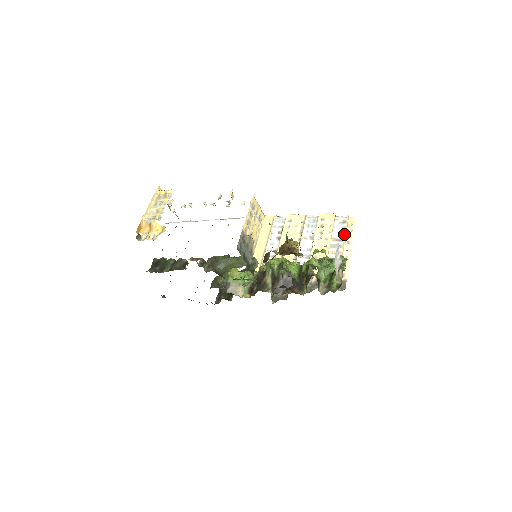
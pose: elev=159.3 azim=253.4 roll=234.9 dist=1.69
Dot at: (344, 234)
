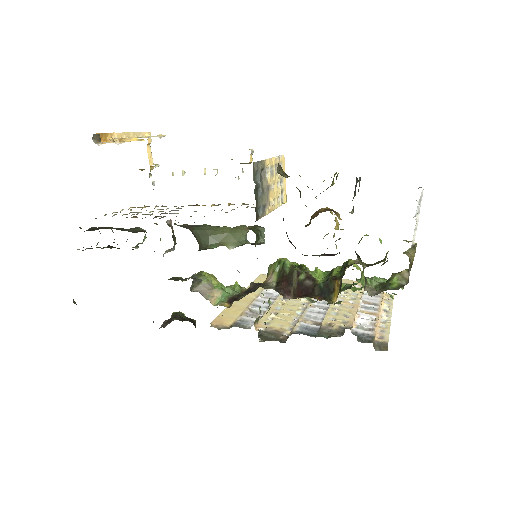
Dot at: (380, 301)
